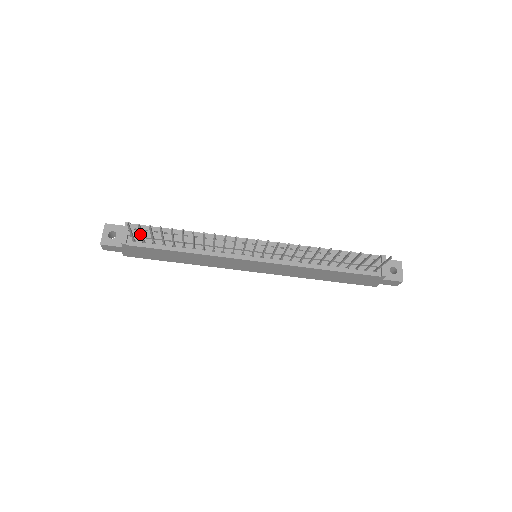
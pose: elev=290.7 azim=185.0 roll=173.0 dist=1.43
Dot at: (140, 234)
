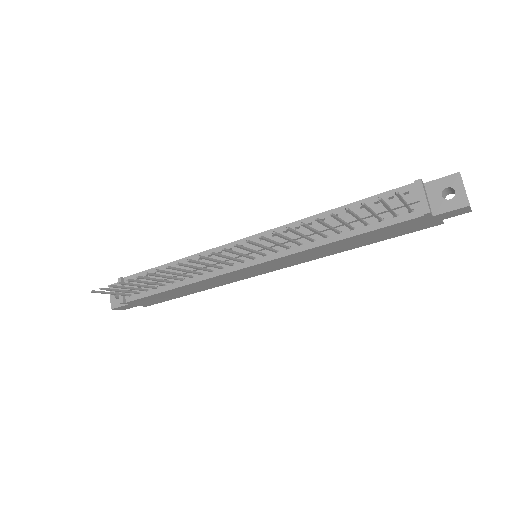
Dot at: (132, 286)
